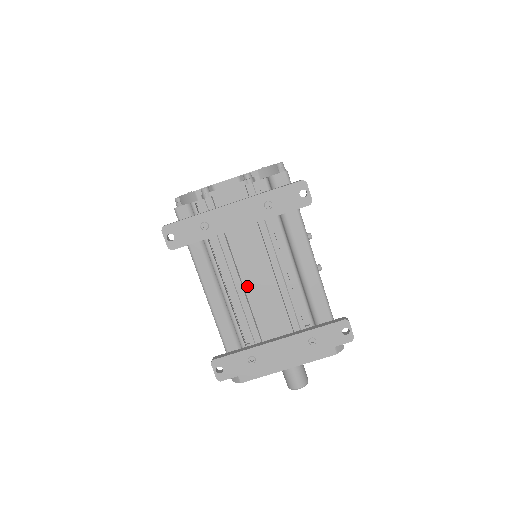
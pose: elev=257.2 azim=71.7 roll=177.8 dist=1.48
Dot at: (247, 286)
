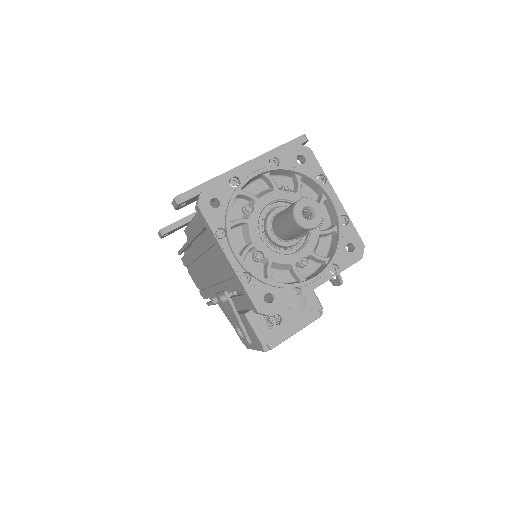
Dot at: occluded
